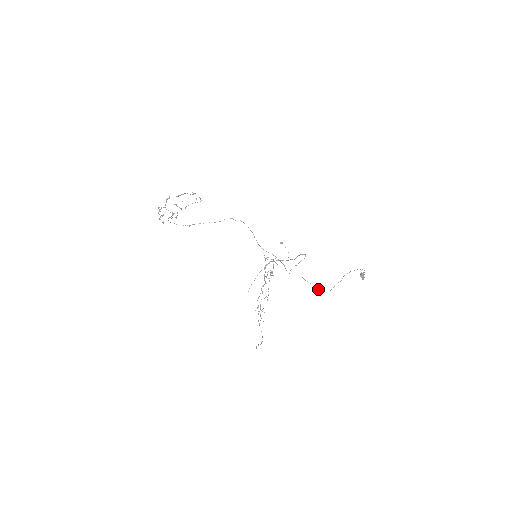
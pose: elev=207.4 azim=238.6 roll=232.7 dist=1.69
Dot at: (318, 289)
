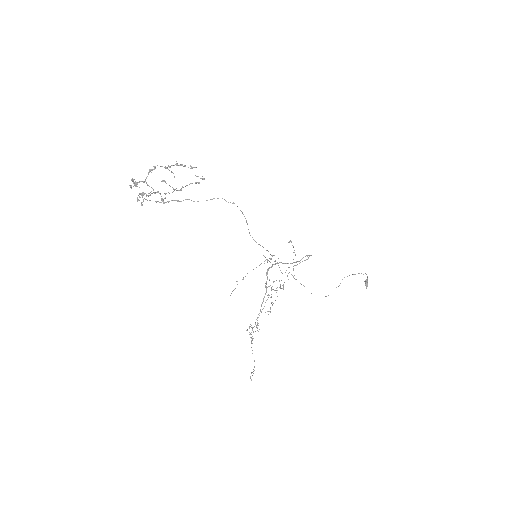
Dot at: occluded
